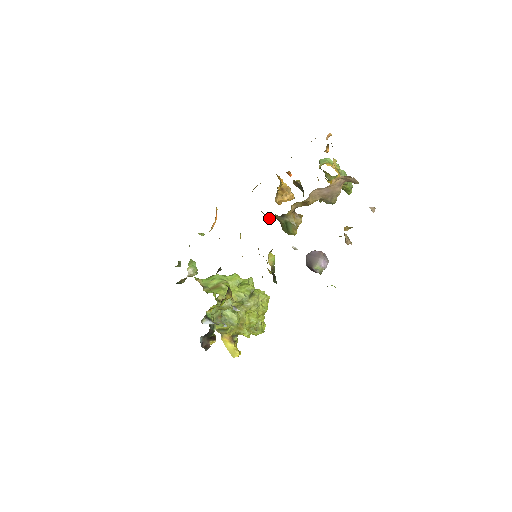
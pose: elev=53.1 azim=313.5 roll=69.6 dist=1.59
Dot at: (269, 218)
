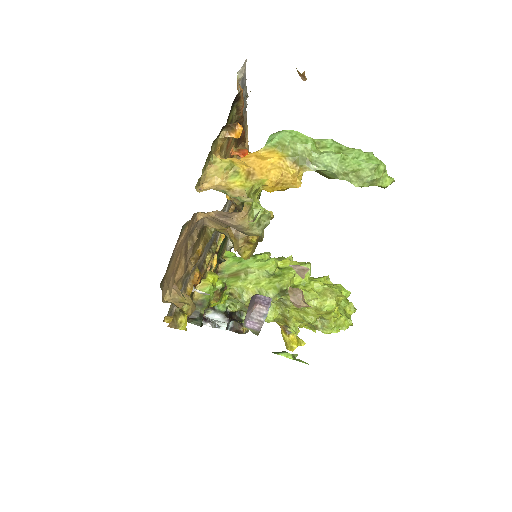
Dot at: occluded
